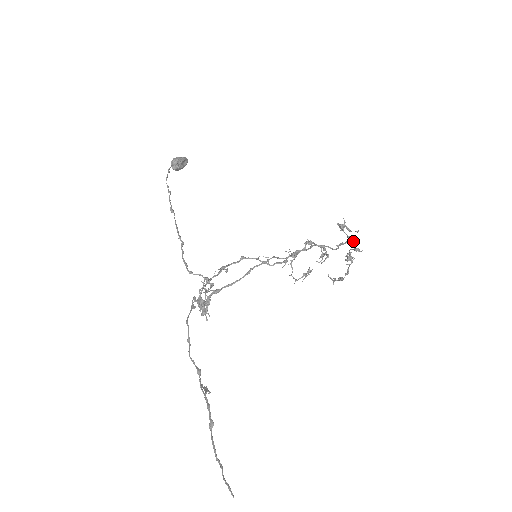
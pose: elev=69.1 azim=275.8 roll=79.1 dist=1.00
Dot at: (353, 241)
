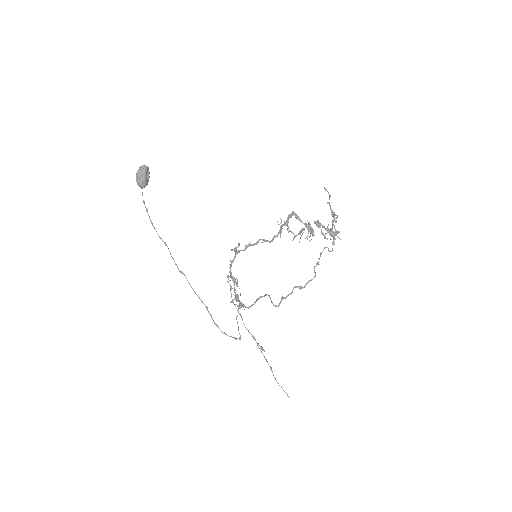
Dot at: (329, 251)
